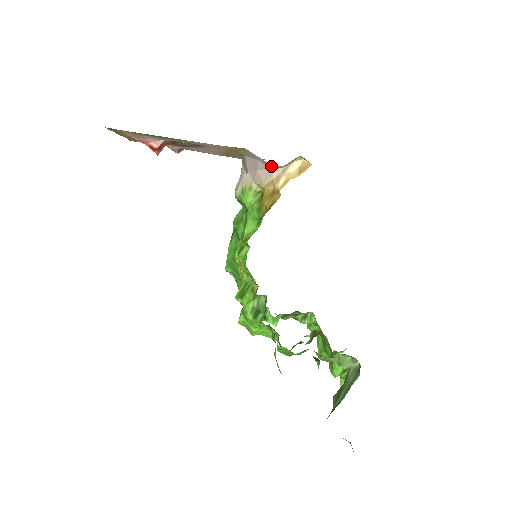
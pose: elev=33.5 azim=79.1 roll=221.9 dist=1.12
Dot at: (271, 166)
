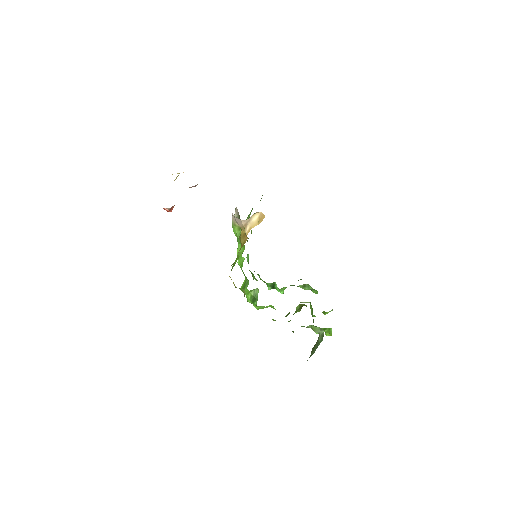
Dot at: occluded
